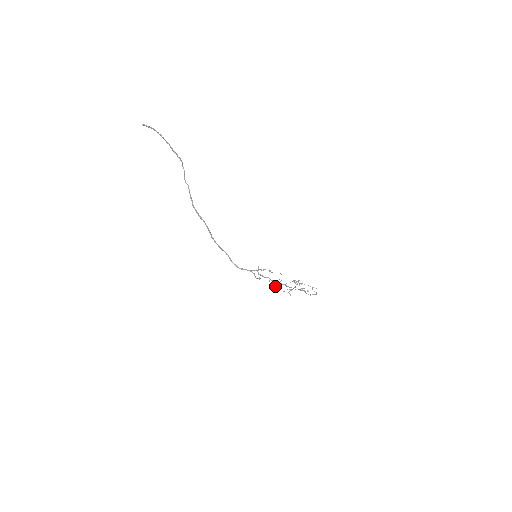
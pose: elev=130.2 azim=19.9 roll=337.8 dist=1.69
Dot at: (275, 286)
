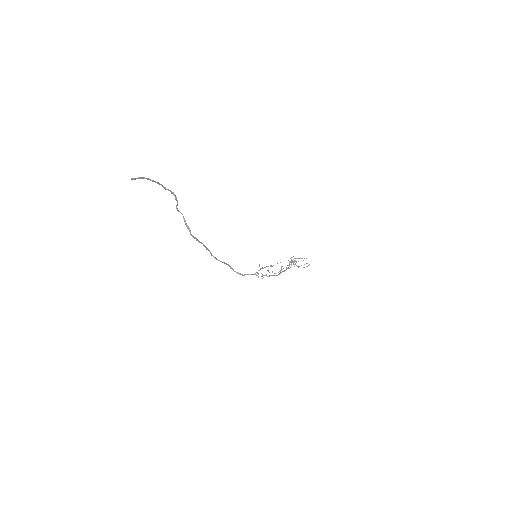
Dot at: (272, 272)
